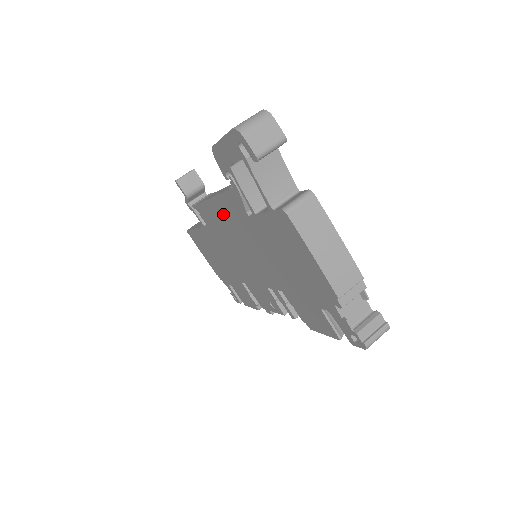
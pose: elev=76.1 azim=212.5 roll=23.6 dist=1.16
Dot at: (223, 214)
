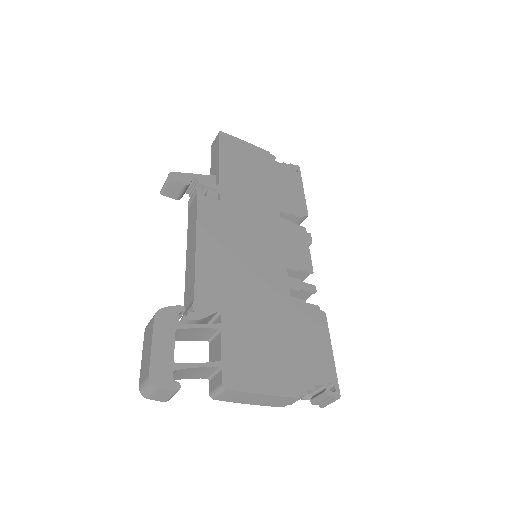
Dot at: occluded
